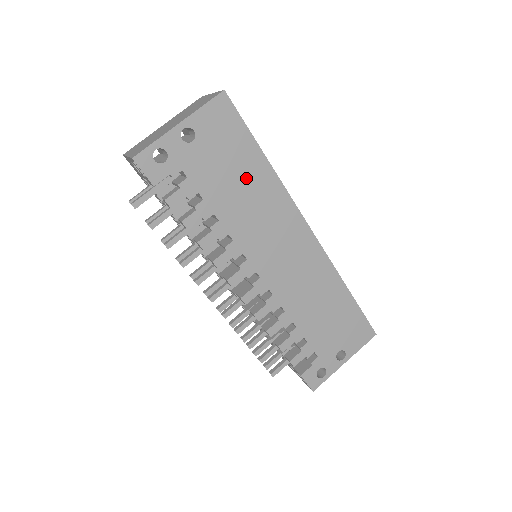
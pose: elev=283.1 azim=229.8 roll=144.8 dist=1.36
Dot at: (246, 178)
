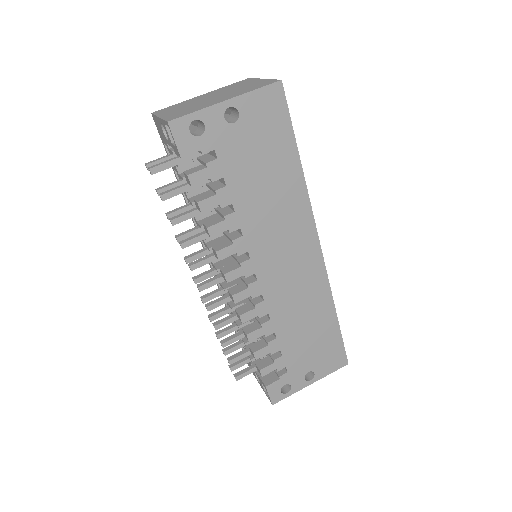
Dot at: (275, 176)
